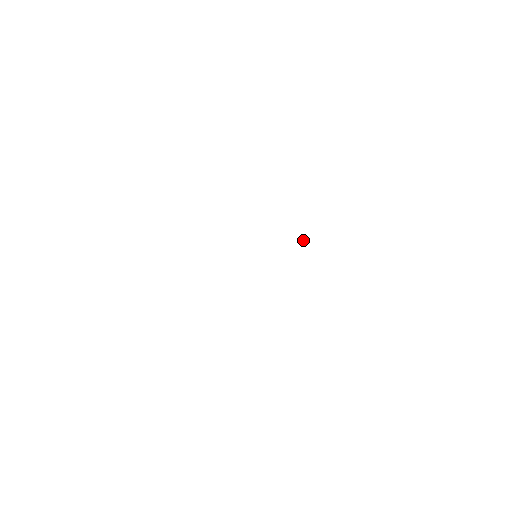
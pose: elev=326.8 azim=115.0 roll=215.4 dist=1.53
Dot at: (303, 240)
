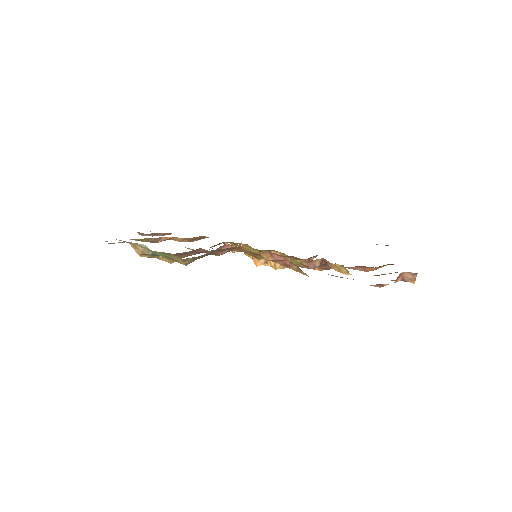
Dot at: occluded
